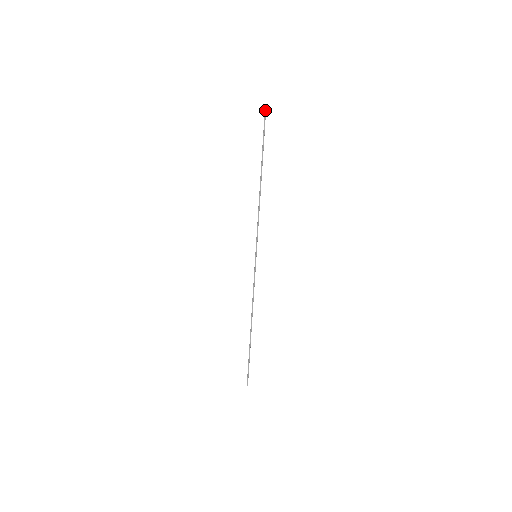
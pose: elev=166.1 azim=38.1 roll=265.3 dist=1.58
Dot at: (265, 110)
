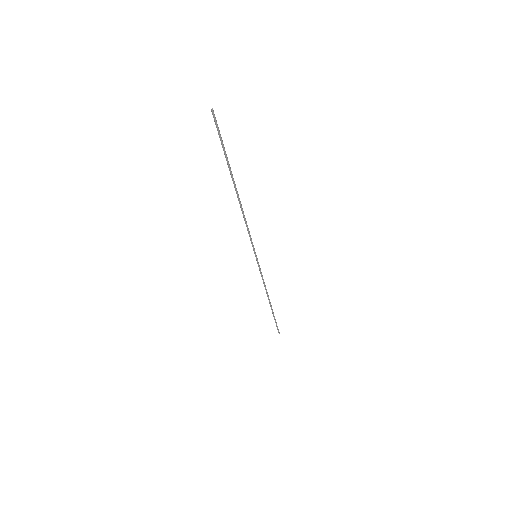
Dot at: (211, 110)
